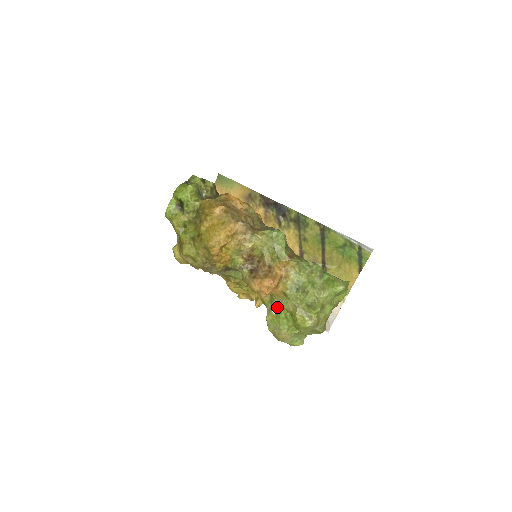
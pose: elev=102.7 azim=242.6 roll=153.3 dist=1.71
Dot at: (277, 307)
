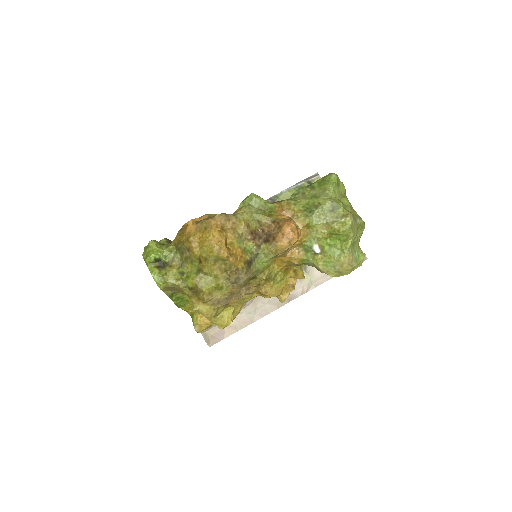
Dot at: (315, 246)
